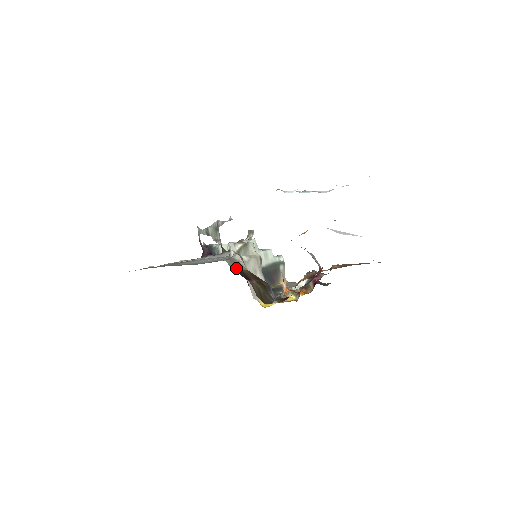
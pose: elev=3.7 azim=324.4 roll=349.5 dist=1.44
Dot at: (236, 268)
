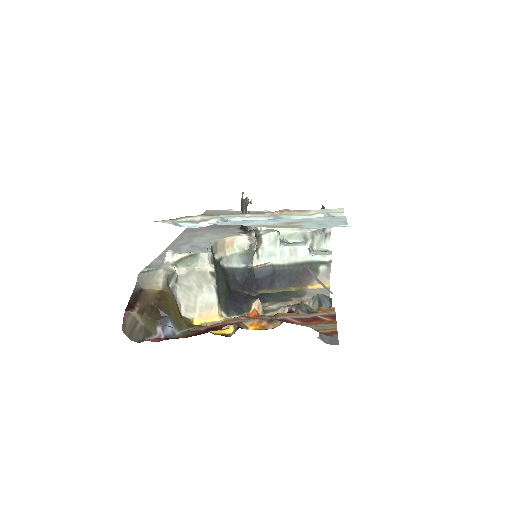
Dot at: (141, 287)
